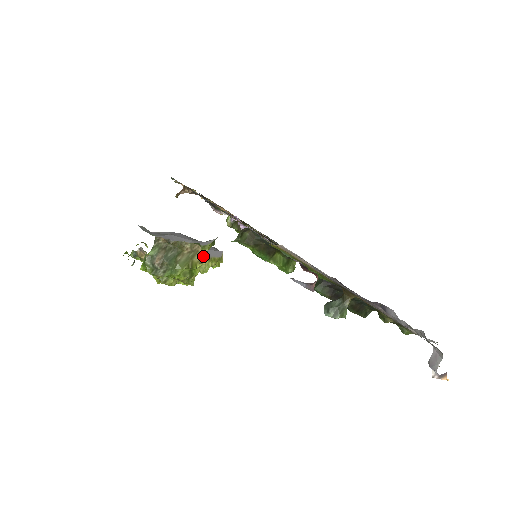
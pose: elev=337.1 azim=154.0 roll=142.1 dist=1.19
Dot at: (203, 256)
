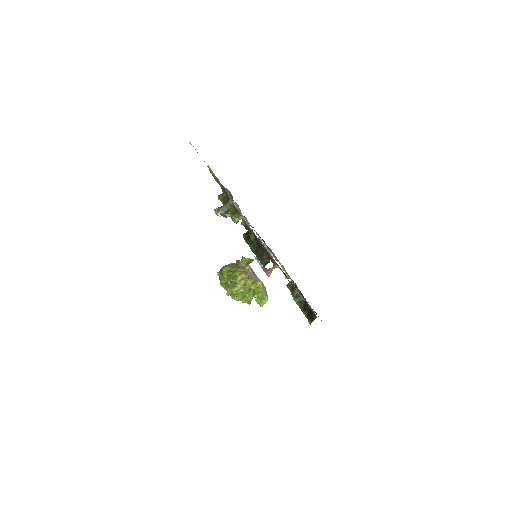
Dot at: (245, 272)
